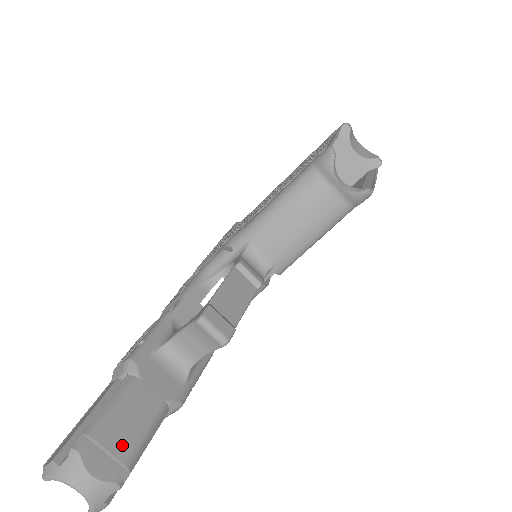
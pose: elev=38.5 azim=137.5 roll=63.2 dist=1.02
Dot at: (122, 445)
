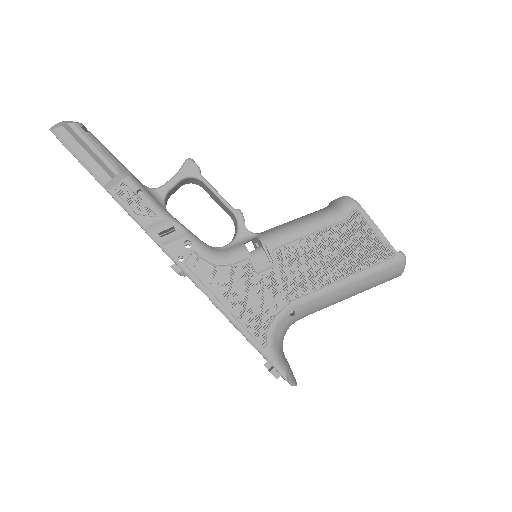
Dot at: occluded
